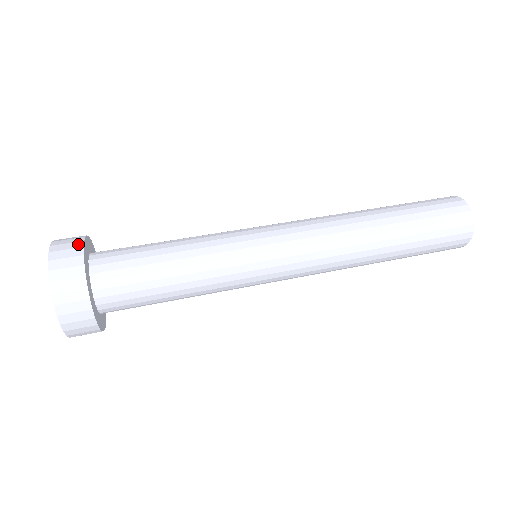
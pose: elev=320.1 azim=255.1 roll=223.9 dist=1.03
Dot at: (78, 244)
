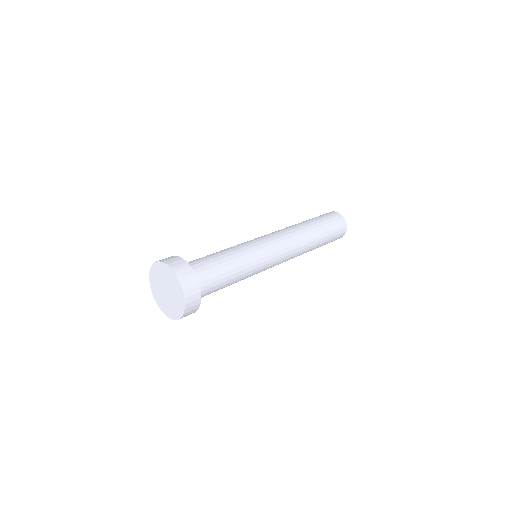
Dot at: (171, 257)
